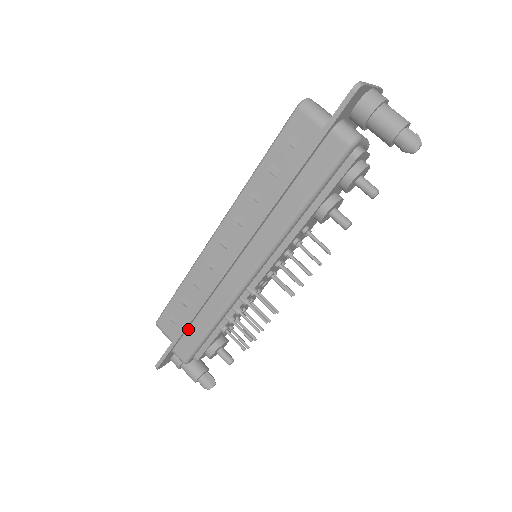
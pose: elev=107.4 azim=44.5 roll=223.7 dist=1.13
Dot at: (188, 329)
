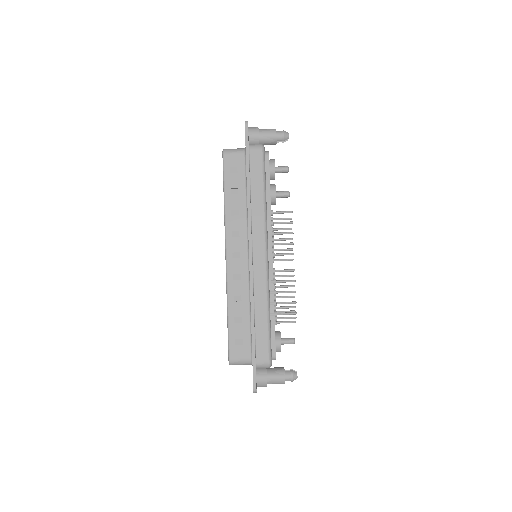
Dot at: (255, 334)
